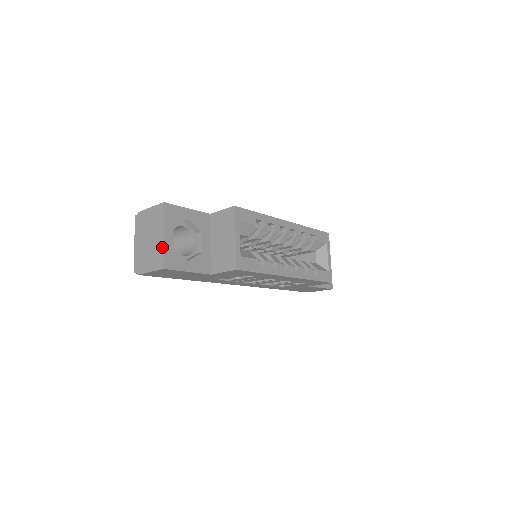
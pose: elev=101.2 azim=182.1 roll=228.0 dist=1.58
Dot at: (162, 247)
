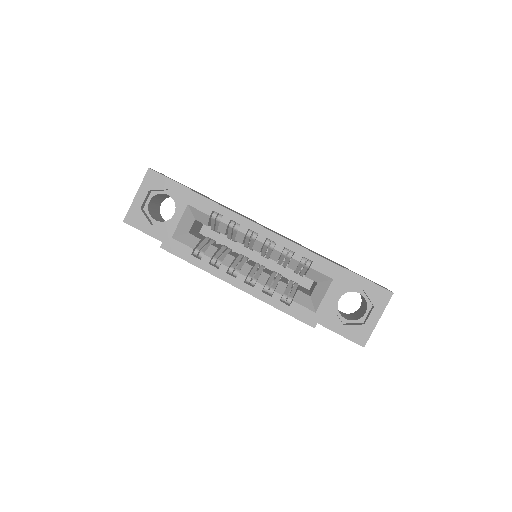
Dot at: (132, 204)
